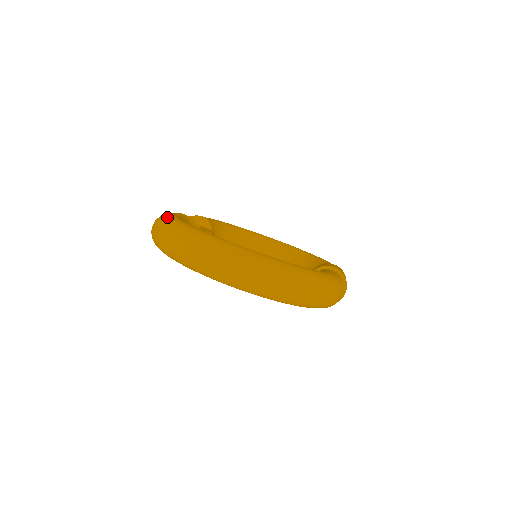
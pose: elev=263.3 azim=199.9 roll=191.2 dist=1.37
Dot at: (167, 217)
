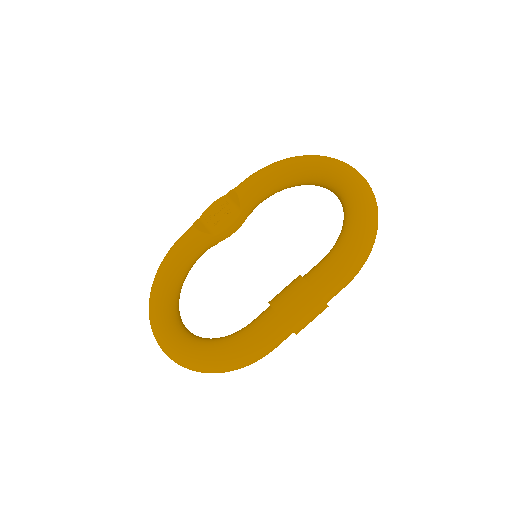
Dot at: (159, 268)
